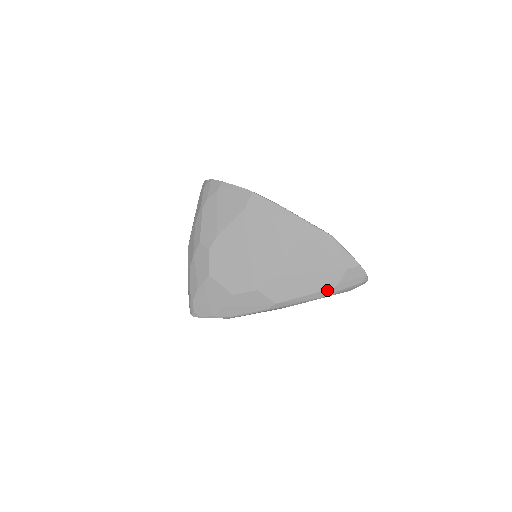
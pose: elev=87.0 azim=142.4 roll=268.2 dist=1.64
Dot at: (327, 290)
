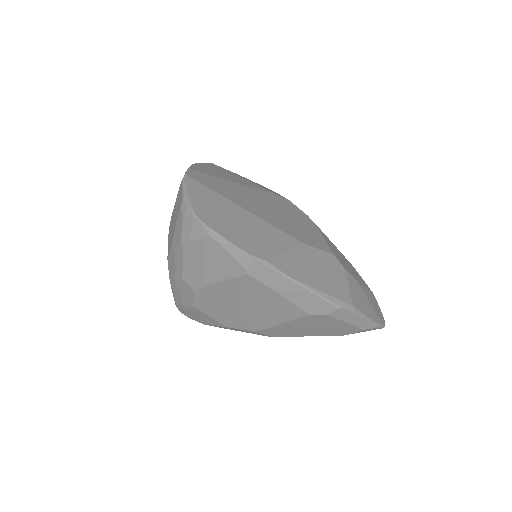
Dot at: (334, 335)
